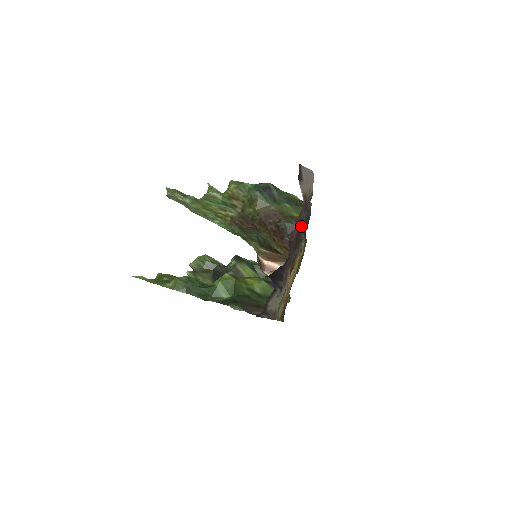
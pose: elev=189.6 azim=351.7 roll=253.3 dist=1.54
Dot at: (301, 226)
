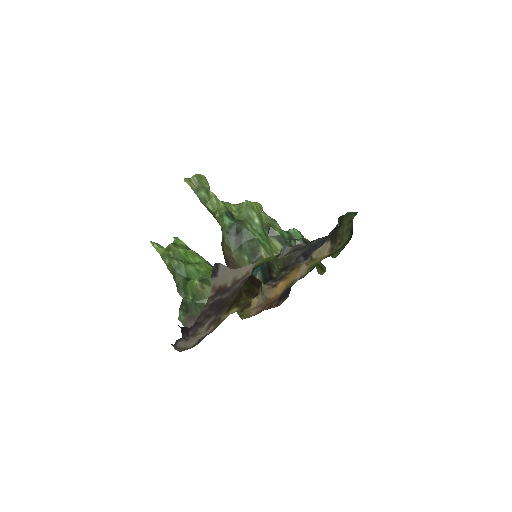
Dot at: (223, 300)
